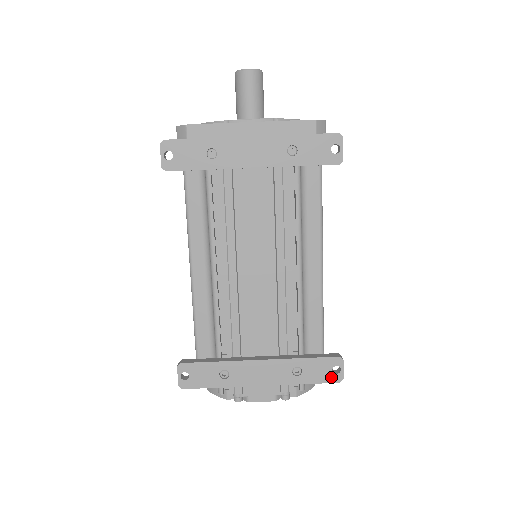
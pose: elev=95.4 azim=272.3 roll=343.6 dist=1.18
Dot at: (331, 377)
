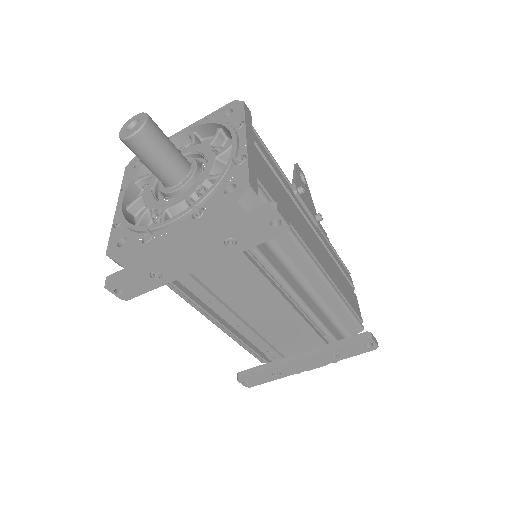
Dot at: (367, 349)
